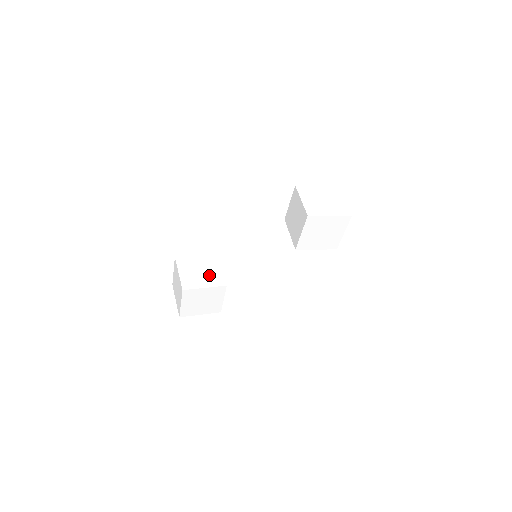
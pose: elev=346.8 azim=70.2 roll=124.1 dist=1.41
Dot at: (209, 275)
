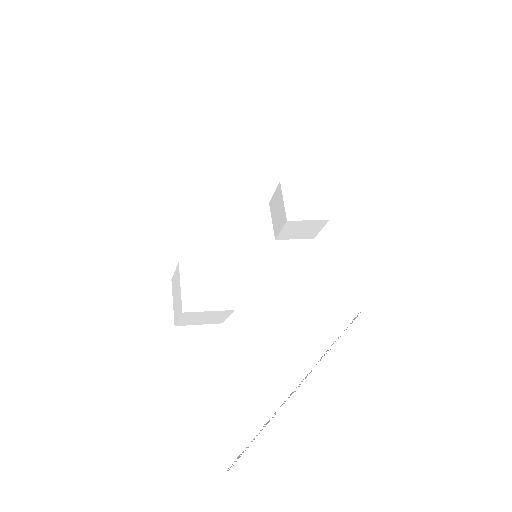
Dot at: occluded
